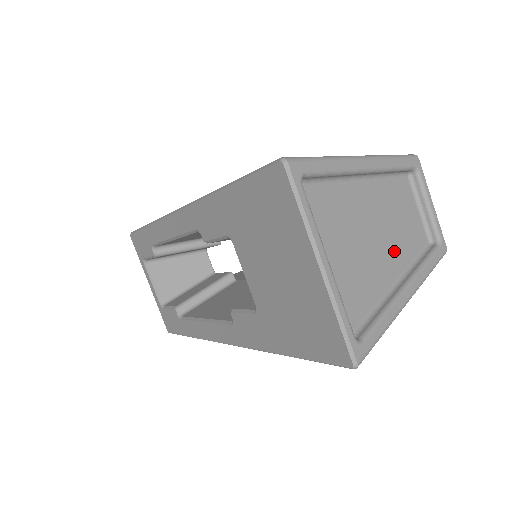
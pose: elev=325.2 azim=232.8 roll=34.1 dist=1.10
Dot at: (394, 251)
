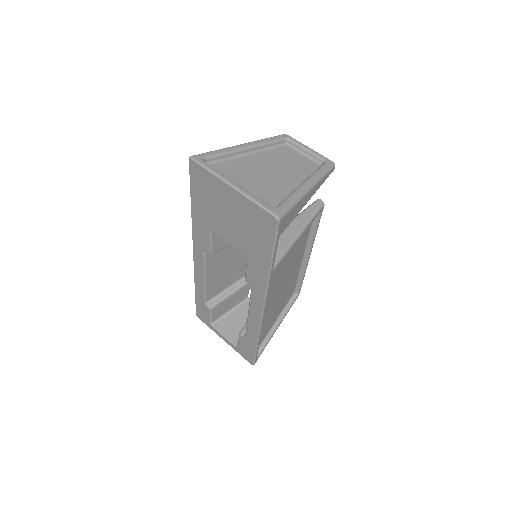
Dot at: (291, 175)
